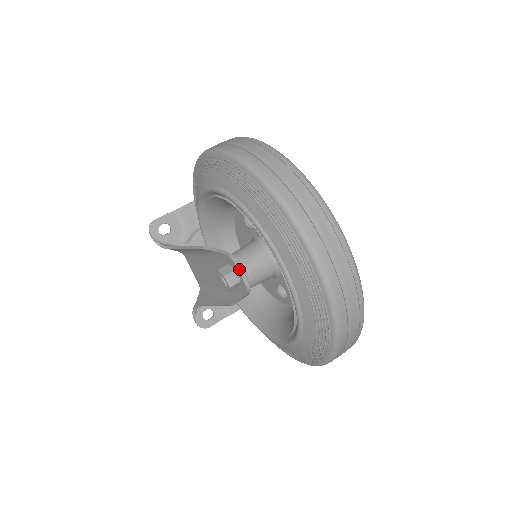
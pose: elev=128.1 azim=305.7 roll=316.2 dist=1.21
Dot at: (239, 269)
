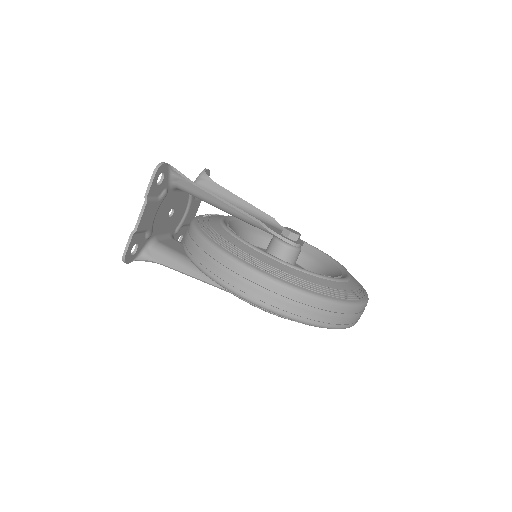
Dot at: occluded
